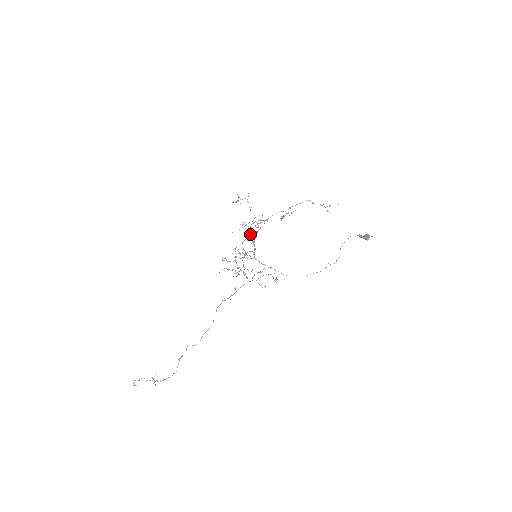
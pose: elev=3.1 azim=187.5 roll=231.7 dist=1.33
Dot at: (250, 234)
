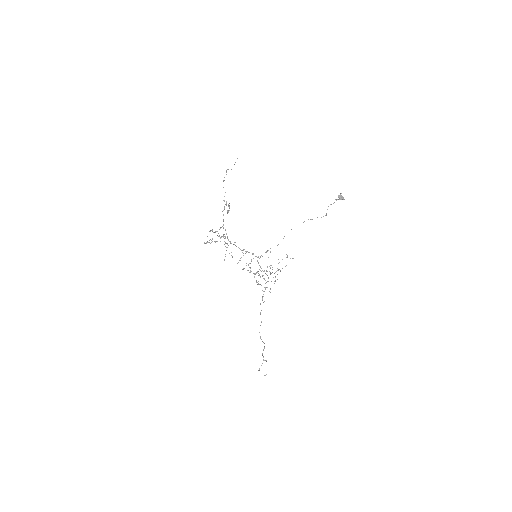
Dot at: occluded
